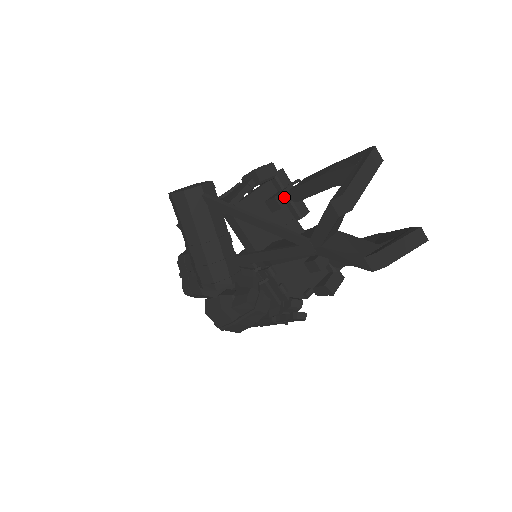
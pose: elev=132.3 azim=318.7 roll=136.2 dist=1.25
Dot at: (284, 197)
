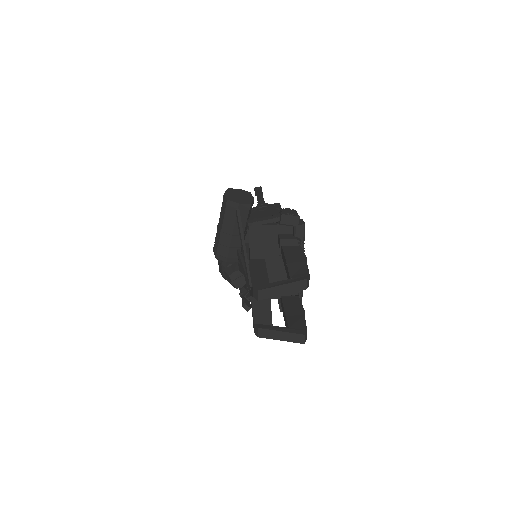
Dot at: (287, 243)
